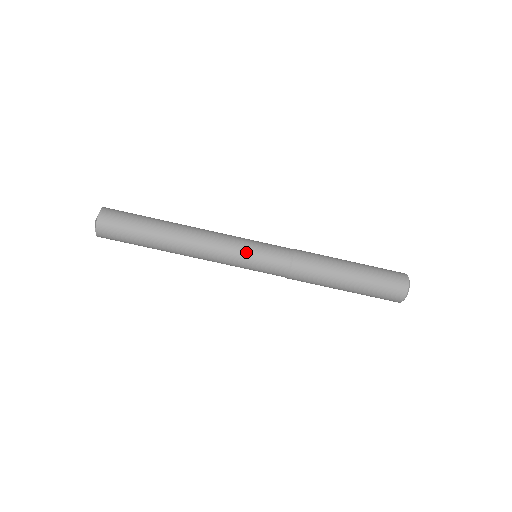
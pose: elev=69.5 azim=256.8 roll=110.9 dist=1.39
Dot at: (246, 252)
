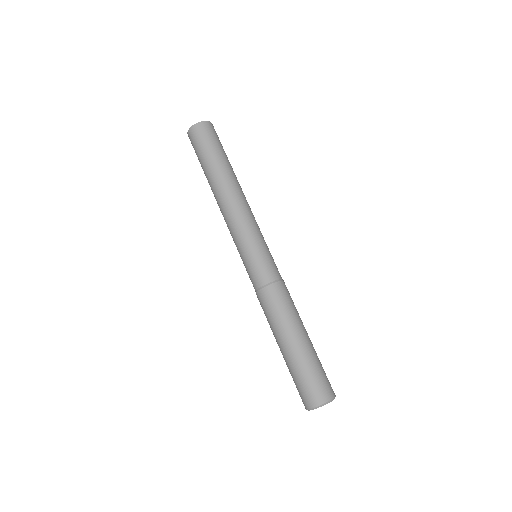
Dot at: (248, 244)
